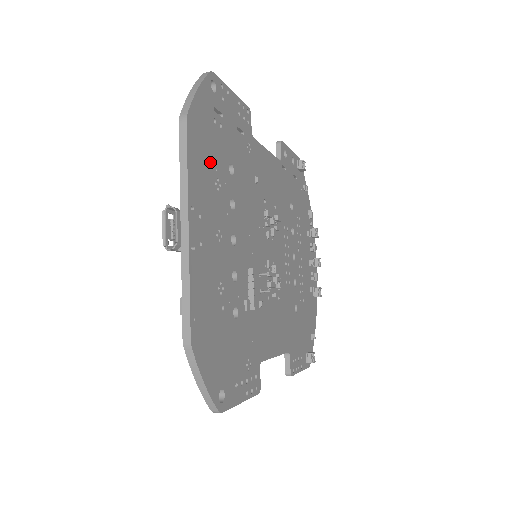
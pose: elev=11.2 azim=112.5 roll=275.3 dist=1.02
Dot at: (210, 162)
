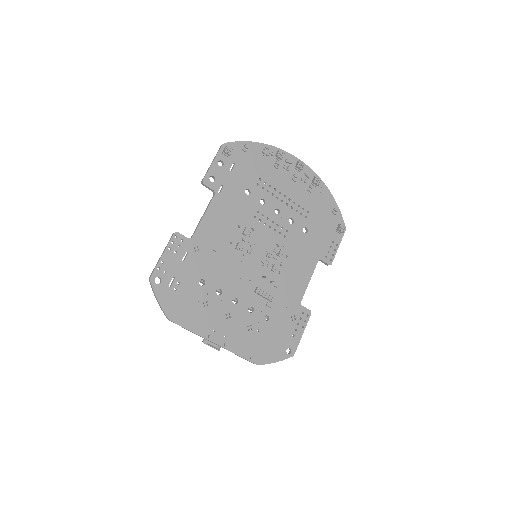
Dot at: (194, 306)
